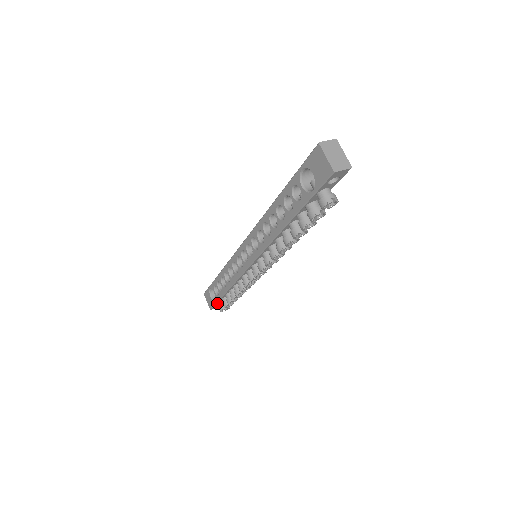
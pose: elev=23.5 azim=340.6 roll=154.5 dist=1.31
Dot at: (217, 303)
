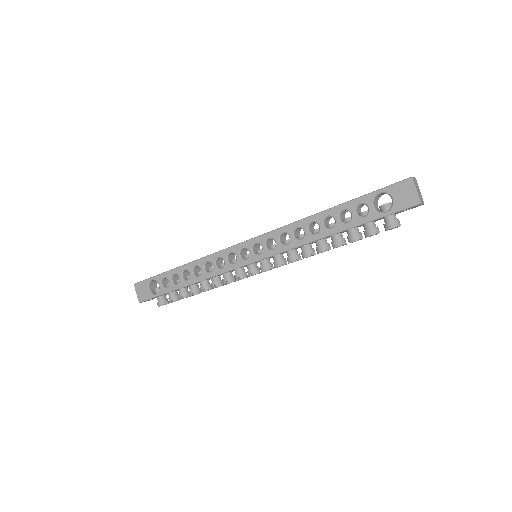
Dot at: (157, 296)
